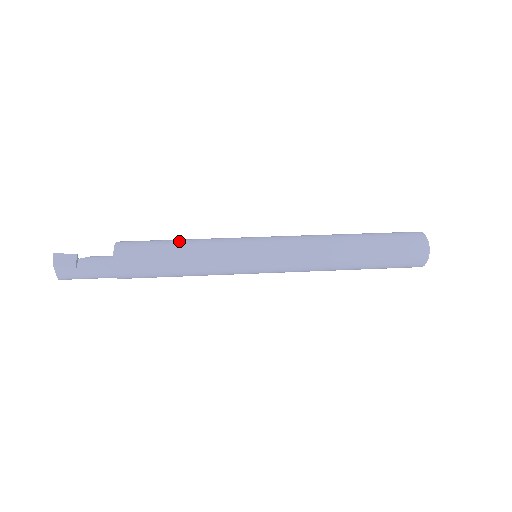
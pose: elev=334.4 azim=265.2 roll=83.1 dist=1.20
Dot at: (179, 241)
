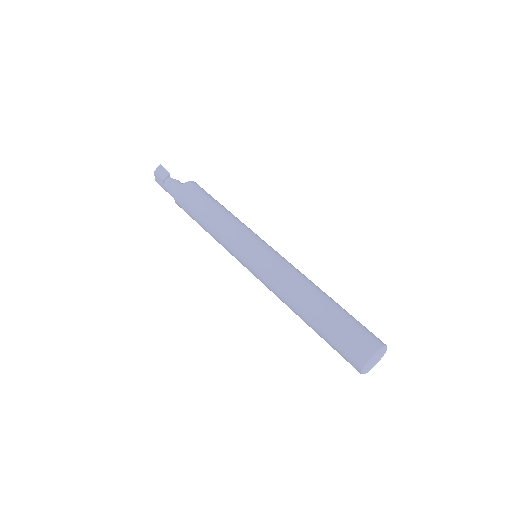
Dot at: (218, 207)
